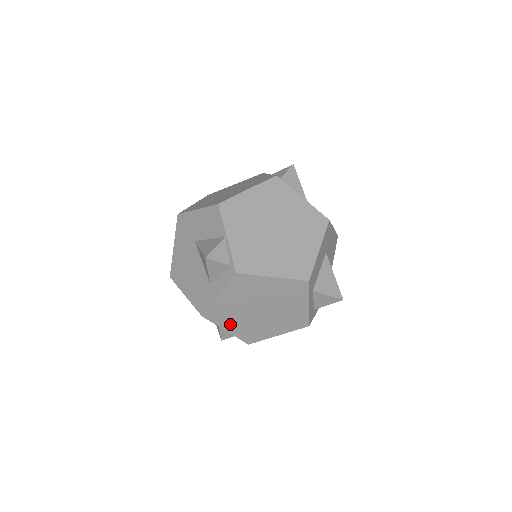
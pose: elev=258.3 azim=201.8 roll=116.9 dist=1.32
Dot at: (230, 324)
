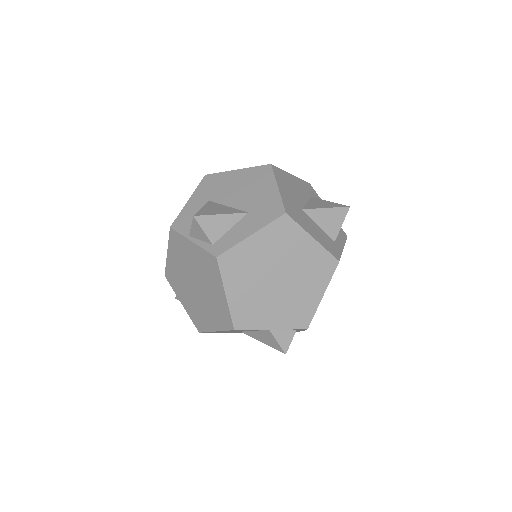
Dot at: occluded
